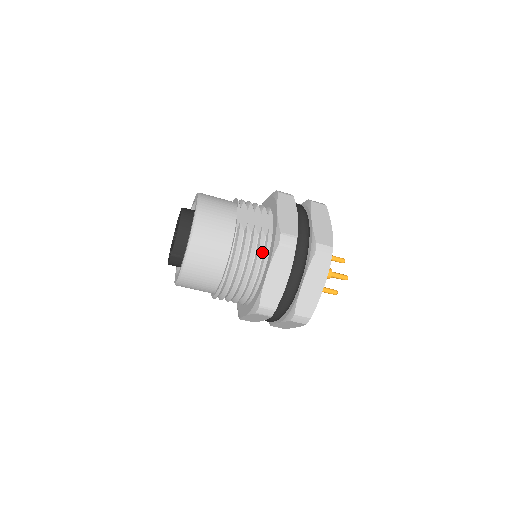
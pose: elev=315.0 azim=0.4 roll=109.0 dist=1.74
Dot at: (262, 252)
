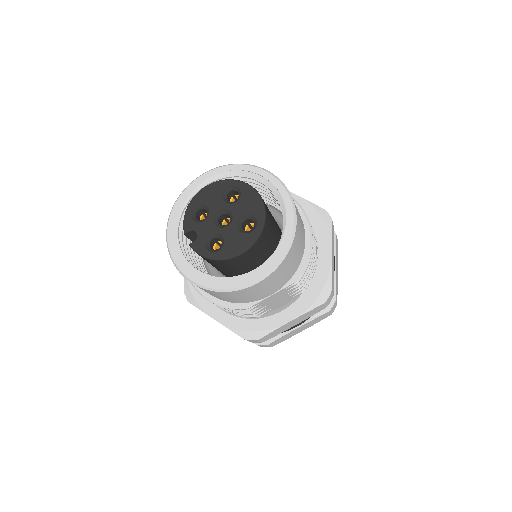
Dot at: (237, 314)
